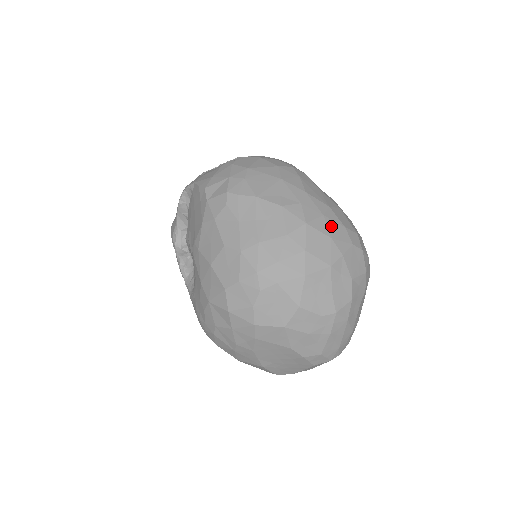
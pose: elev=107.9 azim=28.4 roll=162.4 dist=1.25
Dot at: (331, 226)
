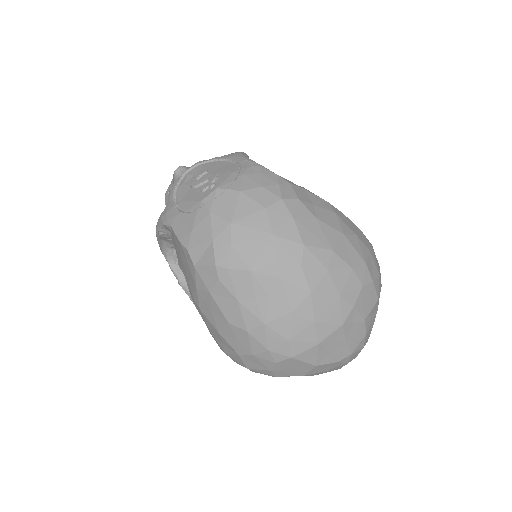
Dot at: (338, 279)
